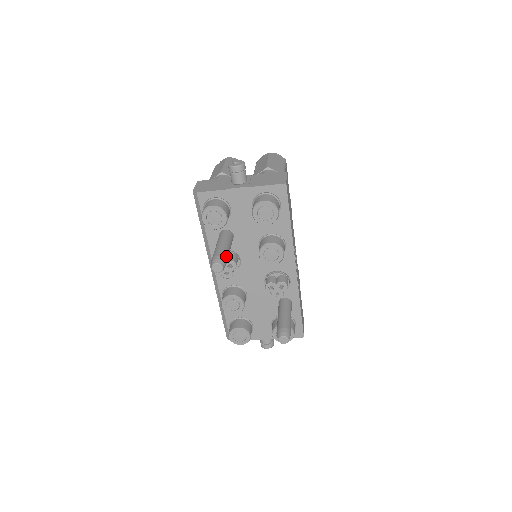
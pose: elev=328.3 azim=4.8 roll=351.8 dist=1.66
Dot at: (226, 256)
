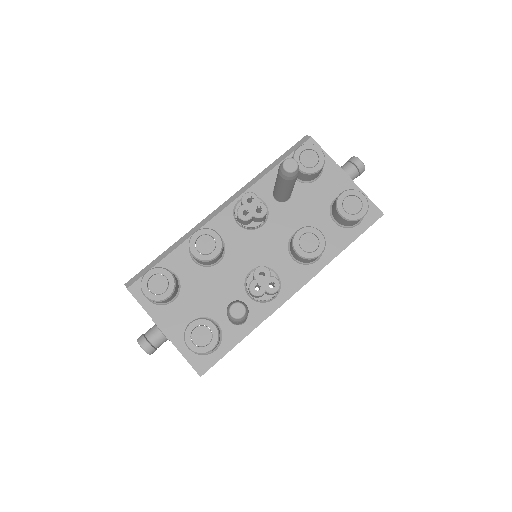
Dot at: occluded
